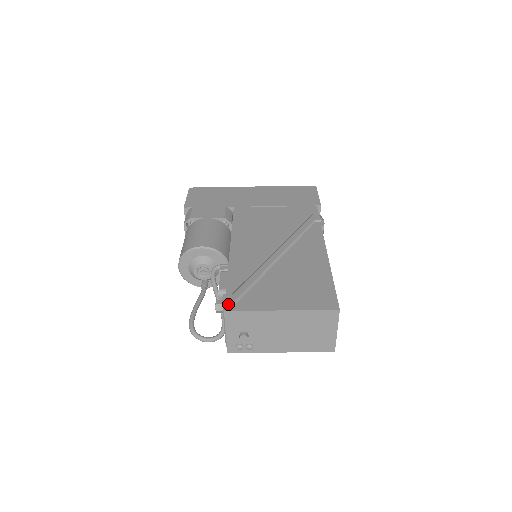
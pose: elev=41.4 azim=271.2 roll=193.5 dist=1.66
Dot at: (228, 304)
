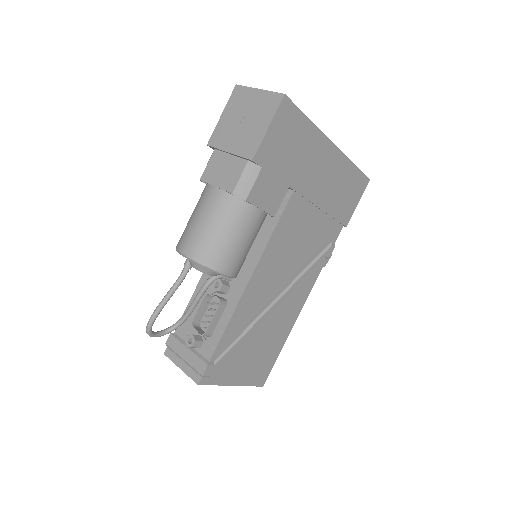
Dot at: (205, 377)
